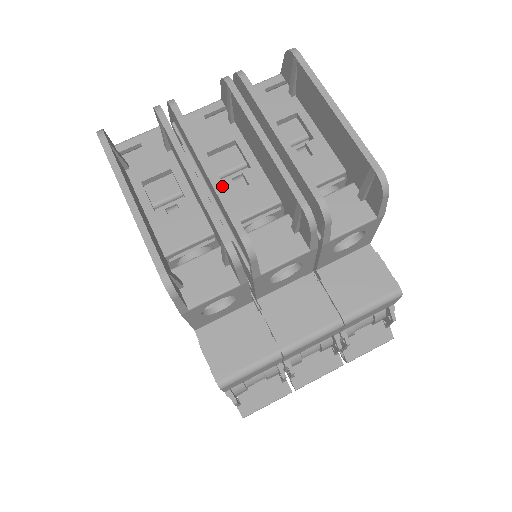
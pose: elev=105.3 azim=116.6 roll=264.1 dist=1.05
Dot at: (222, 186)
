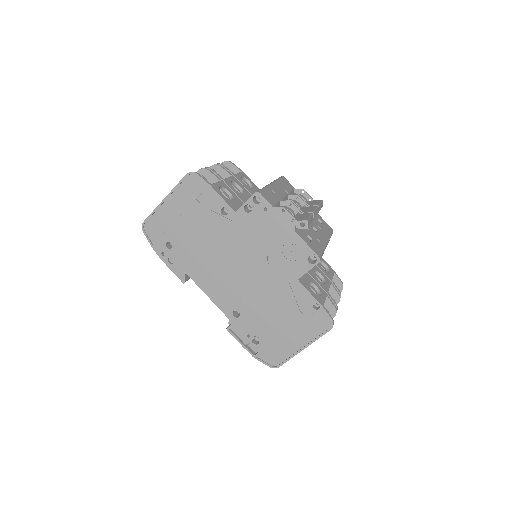
Dot at: occluded
